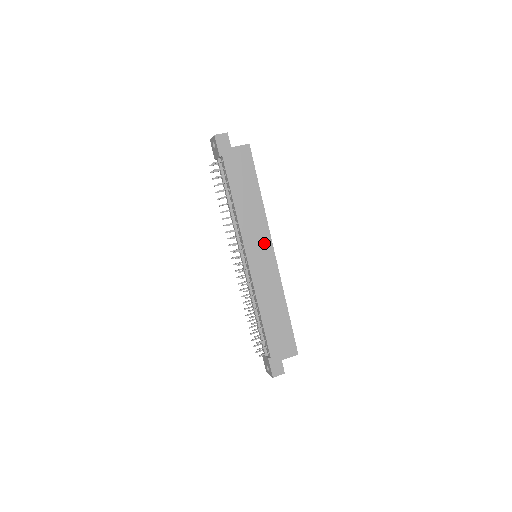
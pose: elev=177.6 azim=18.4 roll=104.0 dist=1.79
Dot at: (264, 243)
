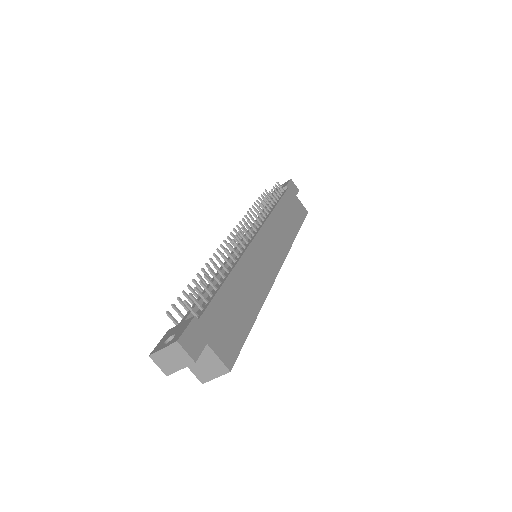
Dot at: (277, 252)
